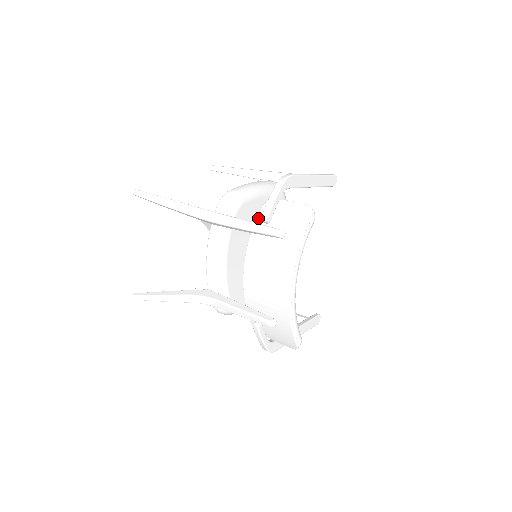
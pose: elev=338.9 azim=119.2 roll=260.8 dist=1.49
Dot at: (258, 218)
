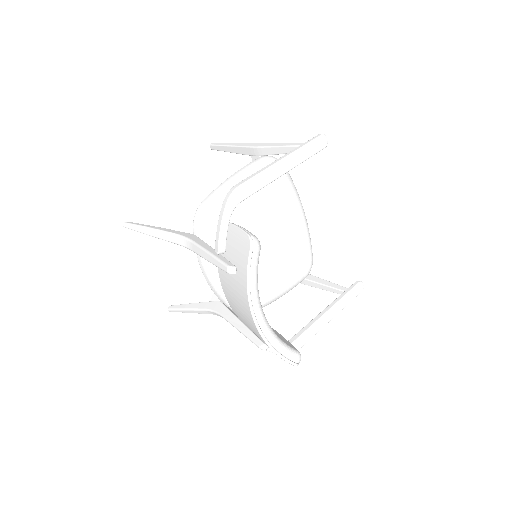
Dot at: occluded
